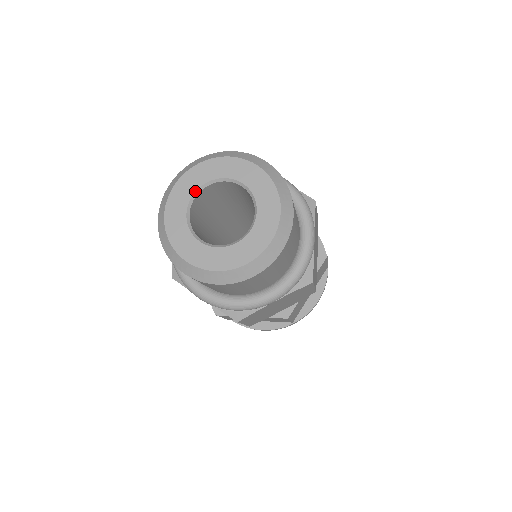
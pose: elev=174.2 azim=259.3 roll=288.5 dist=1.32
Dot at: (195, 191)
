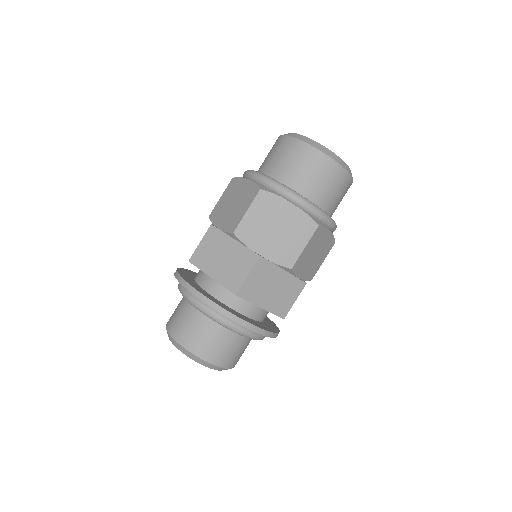
Dot at: occluded
